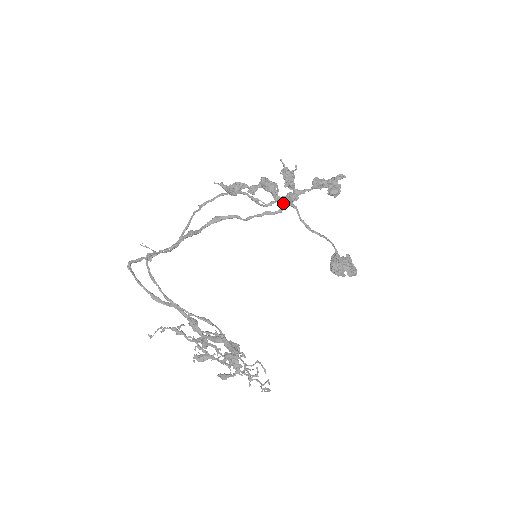
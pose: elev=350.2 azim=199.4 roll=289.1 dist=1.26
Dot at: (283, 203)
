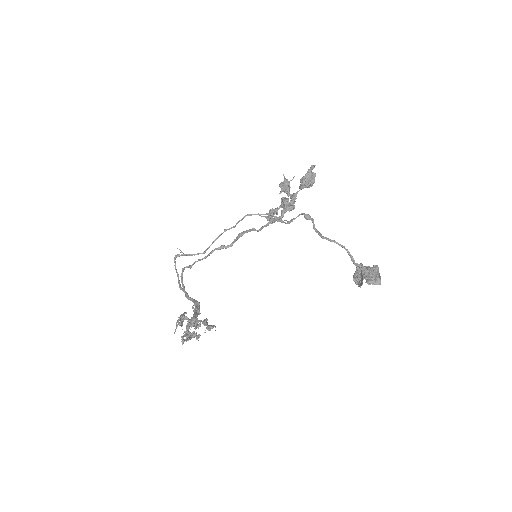
Dot at: (283, 209)
